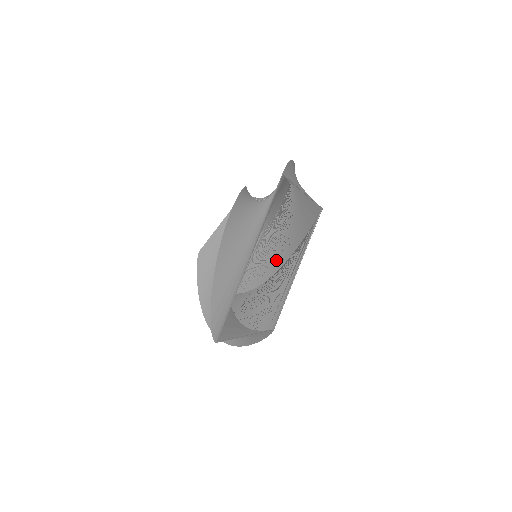
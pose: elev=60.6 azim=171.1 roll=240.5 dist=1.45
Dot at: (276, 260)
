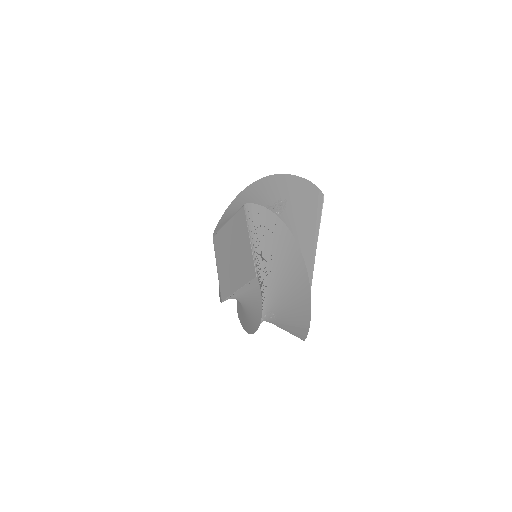
Dot at: occluded
